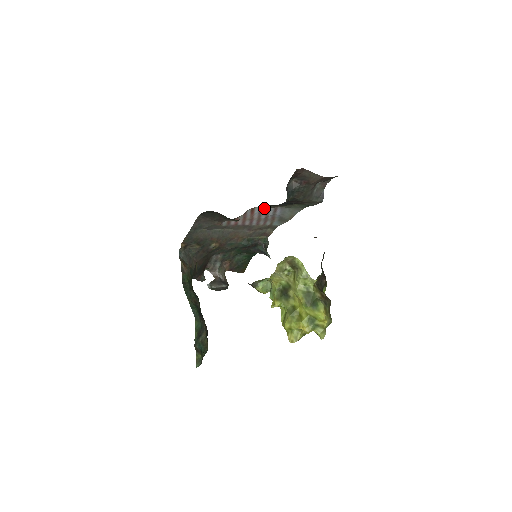
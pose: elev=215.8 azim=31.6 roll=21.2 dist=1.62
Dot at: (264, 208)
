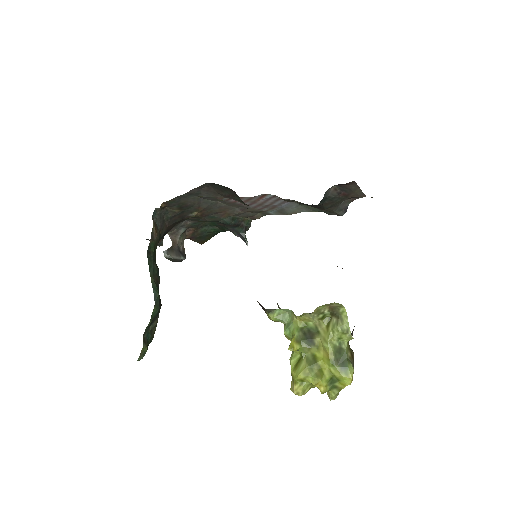
Dot at: (276, 197)
